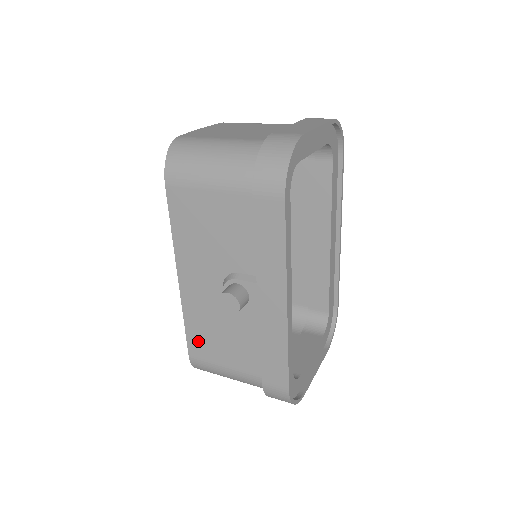
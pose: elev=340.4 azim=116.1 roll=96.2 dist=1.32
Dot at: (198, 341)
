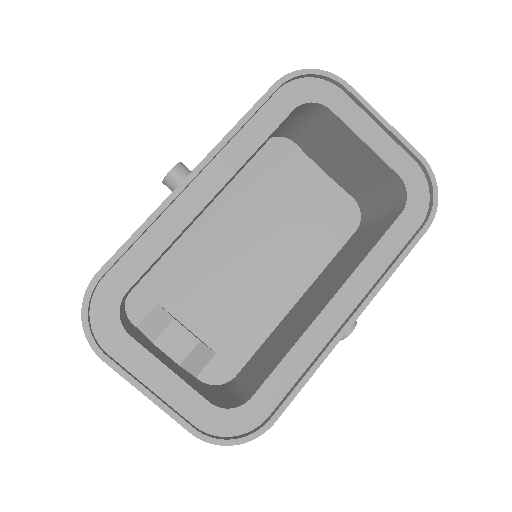
Dot at: occluded
